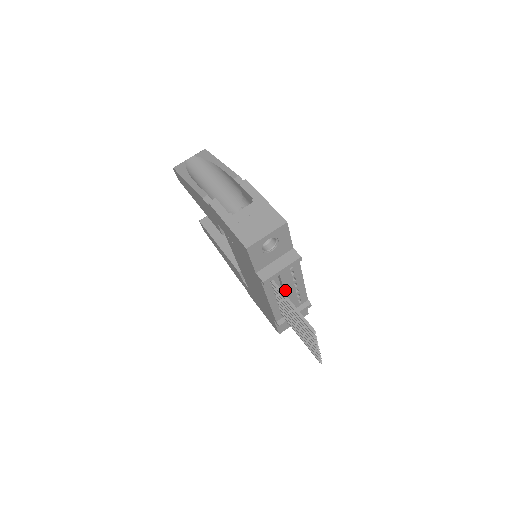
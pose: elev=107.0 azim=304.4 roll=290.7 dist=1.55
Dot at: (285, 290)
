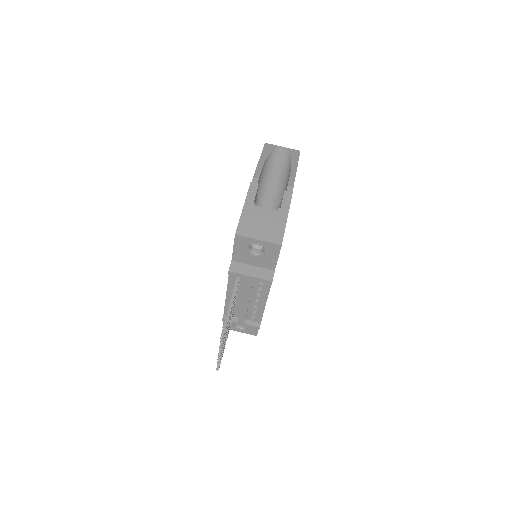
Dot at: (244, 295)
